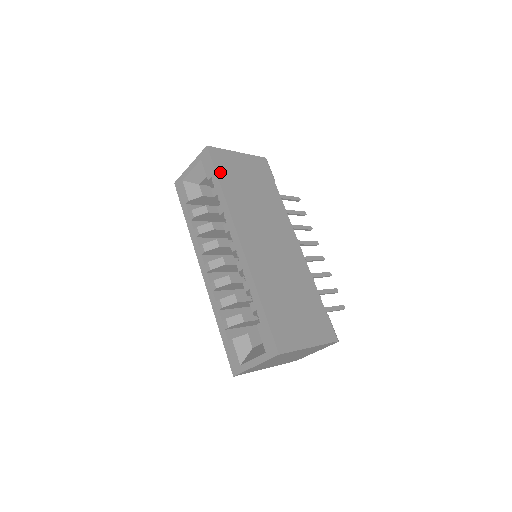
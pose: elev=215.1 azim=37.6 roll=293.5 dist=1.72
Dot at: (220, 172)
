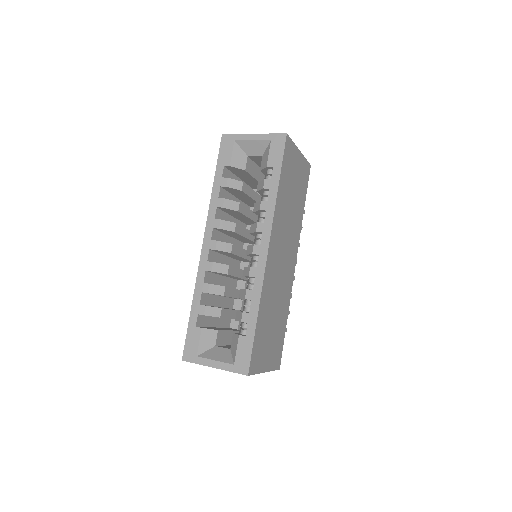
Dot at: (284, 168)
